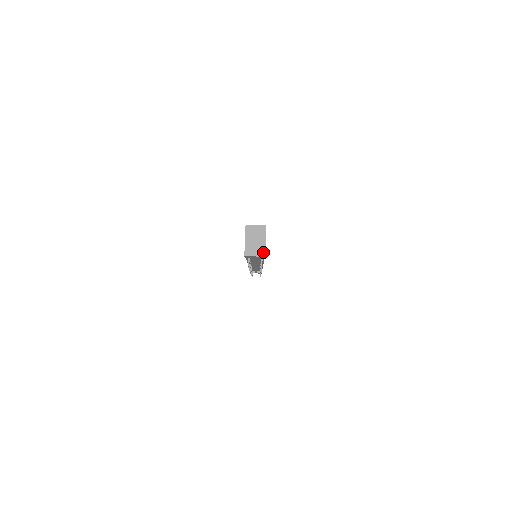
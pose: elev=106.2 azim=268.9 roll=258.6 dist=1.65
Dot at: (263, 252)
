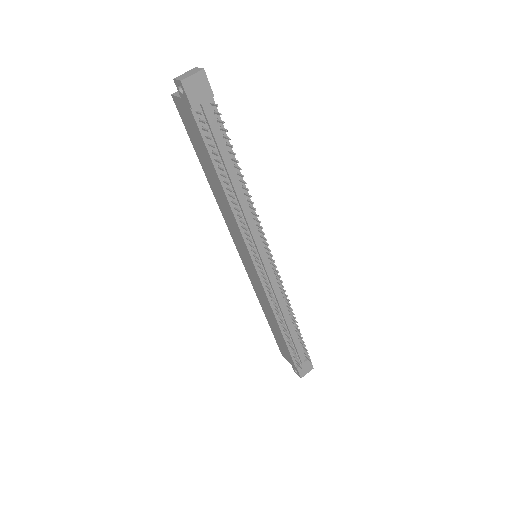
Dot at: (199, 70)
